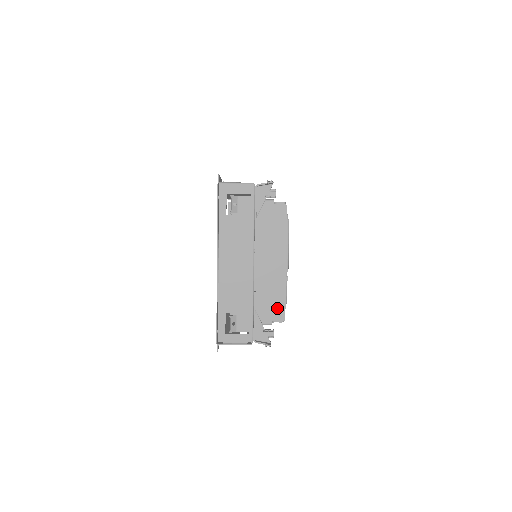
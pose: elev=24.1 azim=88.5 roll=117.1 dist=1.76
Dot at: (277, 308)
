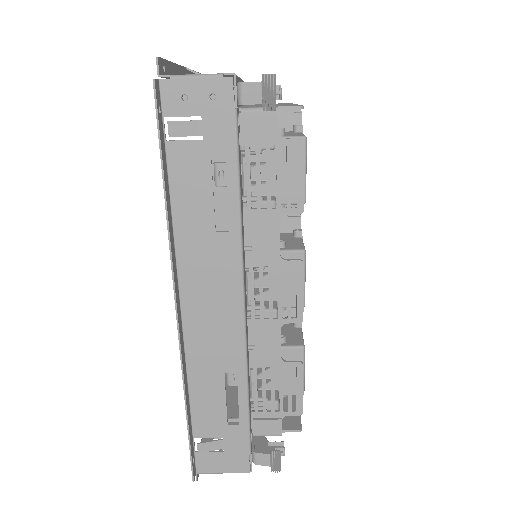
Dot at: occluded
